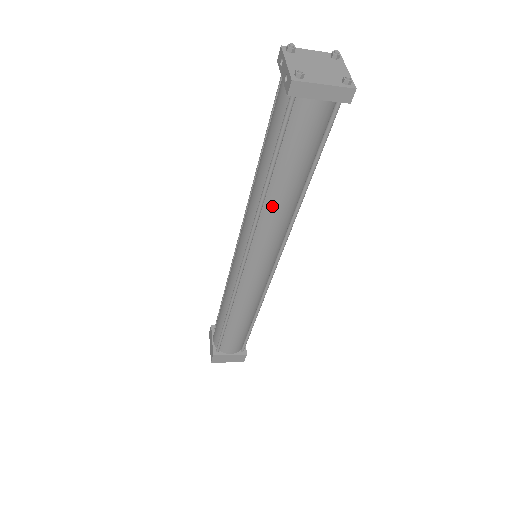
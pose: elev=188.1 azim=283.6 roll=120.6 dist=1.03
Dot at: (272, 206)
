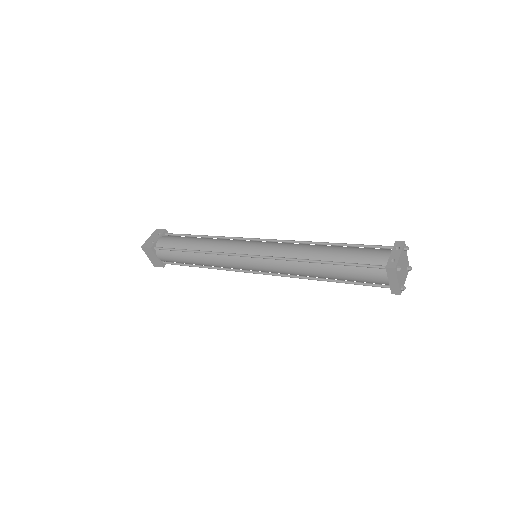
Dot at: (308, 267)
